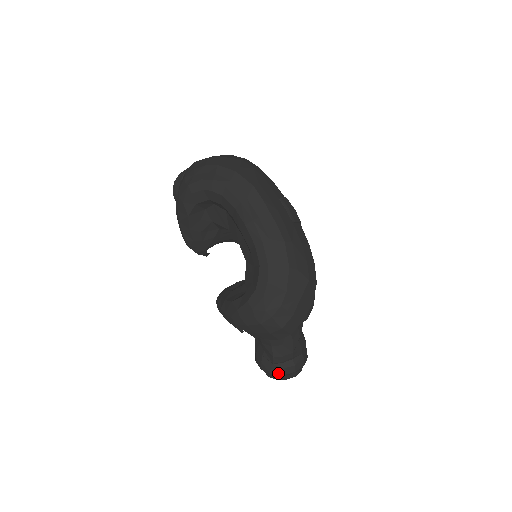
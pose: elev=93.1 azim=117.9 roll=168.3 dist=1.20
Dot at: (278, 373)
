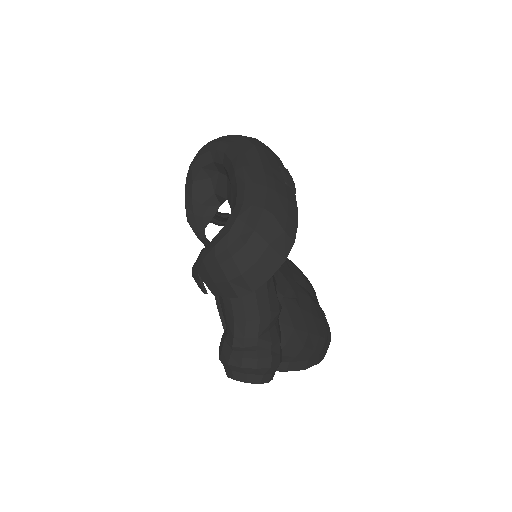
Dot at: (236, 364)
